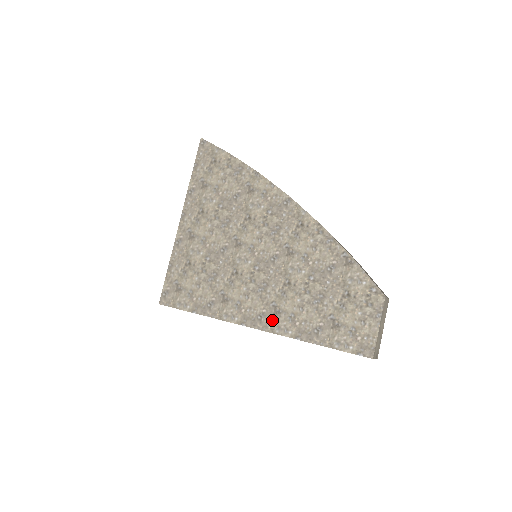
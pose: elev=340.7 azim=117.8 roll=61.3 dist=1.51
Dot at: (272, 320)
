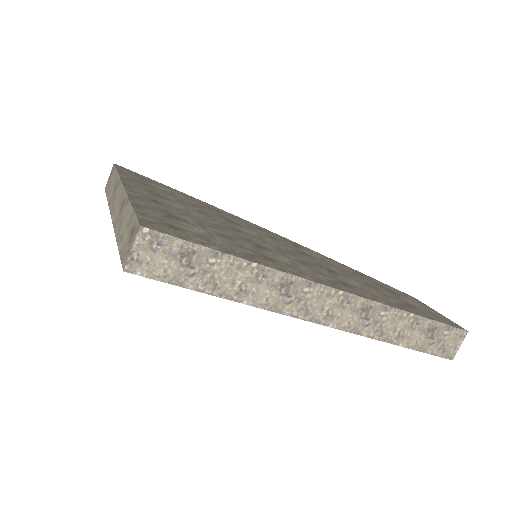
Dot at: (350, 288)
